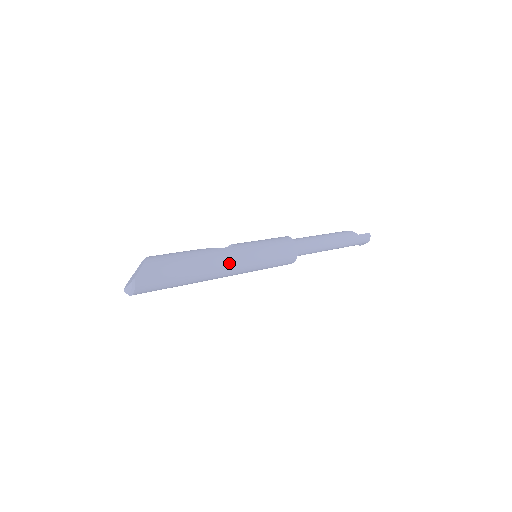
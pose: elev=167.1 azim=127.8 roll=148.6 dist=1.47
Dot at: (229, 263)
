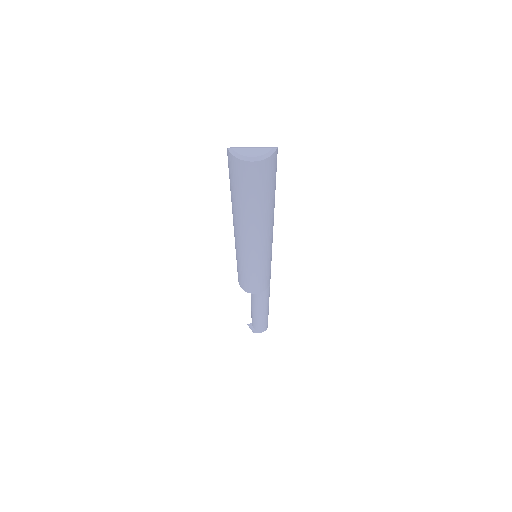
Dot at: (271, 235)
